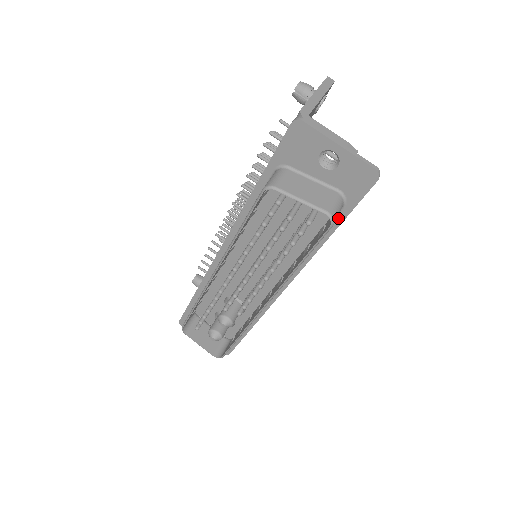
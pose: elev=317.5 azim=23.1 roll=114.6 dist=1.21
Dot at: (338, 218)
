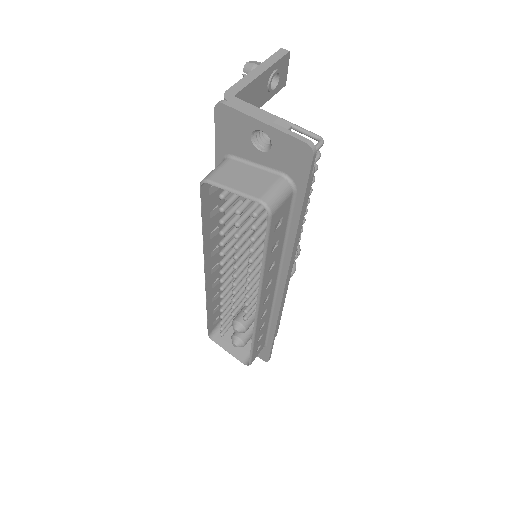
Dot at: (296, 205)
